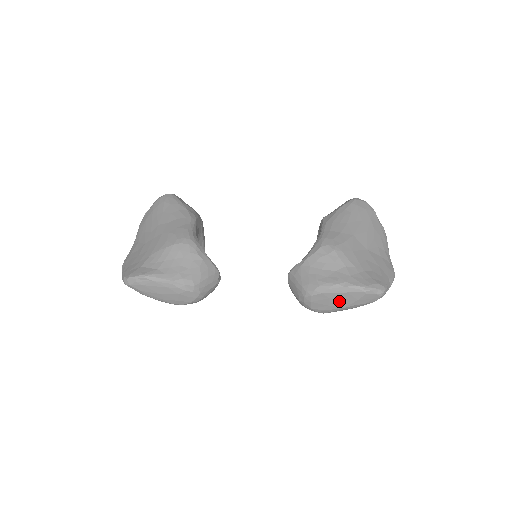
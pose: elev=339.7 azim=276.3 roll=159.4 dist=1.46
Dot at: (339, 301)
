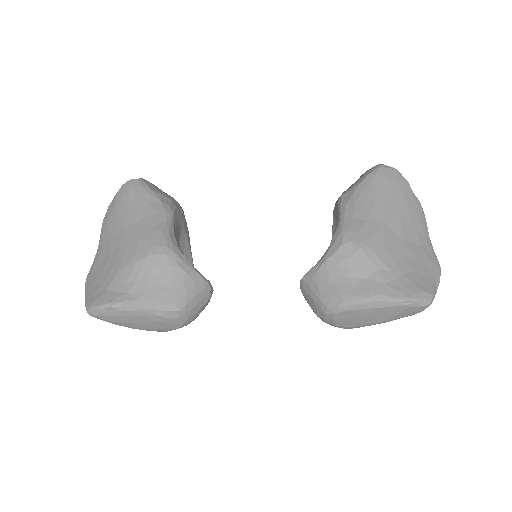
Dot at: (371, 317)
